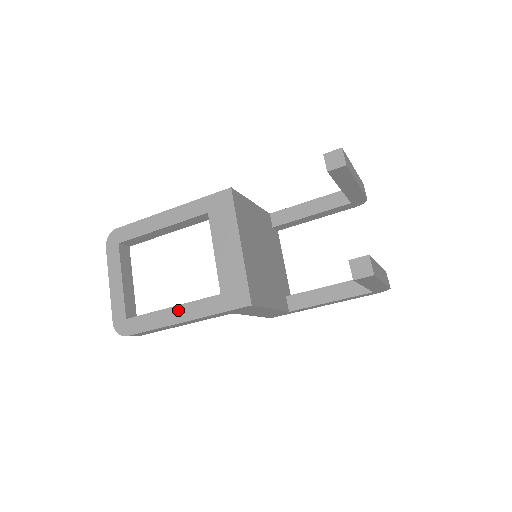
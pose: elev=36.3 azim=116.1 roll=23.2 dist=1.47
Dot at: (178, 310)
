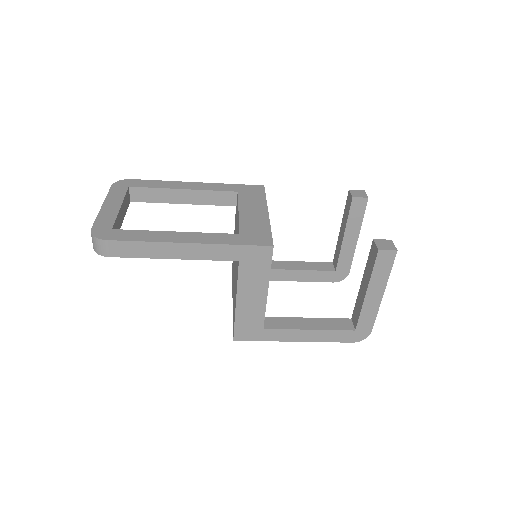
Dot at: (185, 234)
